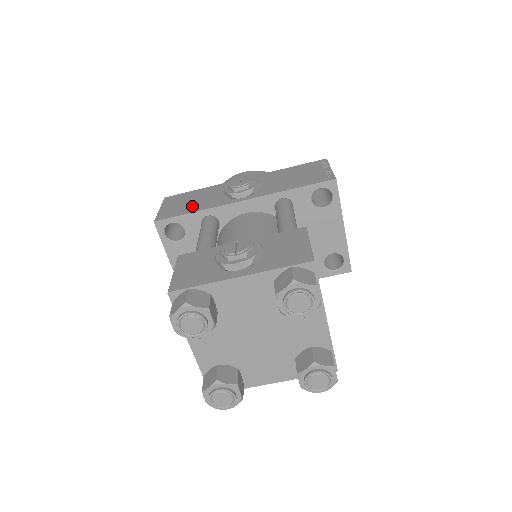
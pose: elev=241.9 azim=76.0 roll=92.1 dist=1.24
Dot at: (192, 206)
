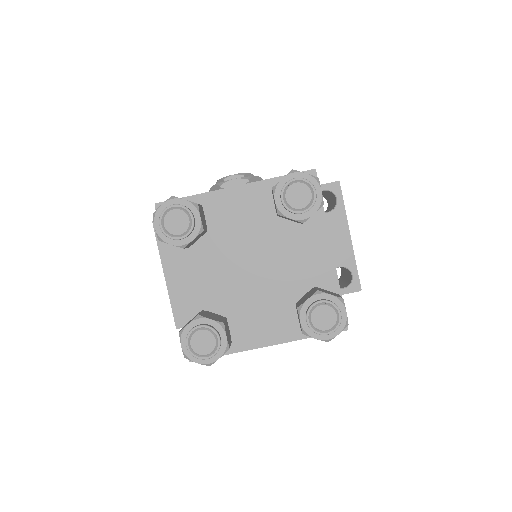
Dot at: occluded
